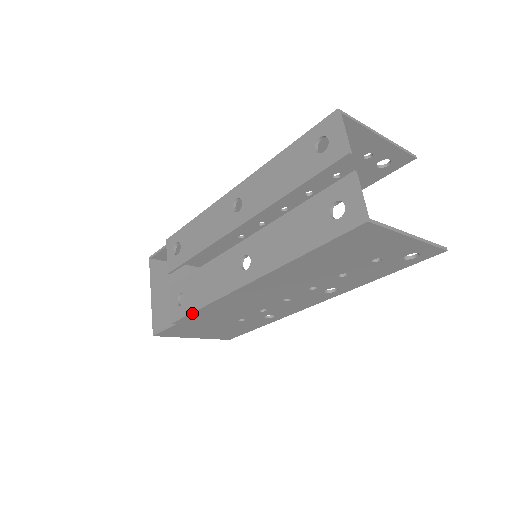
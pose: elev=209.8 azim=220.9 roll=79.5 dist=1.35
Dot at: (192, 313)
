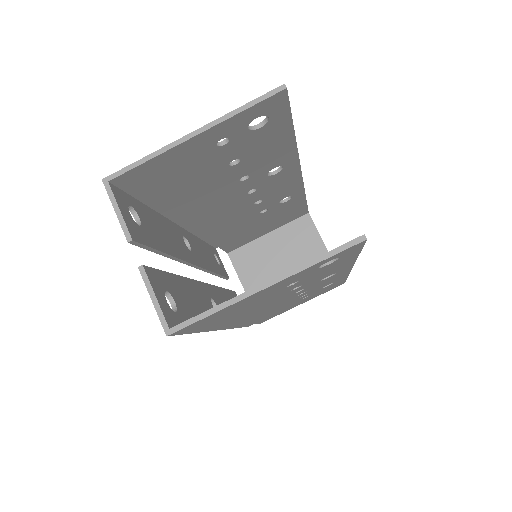
Dot at: occluded
